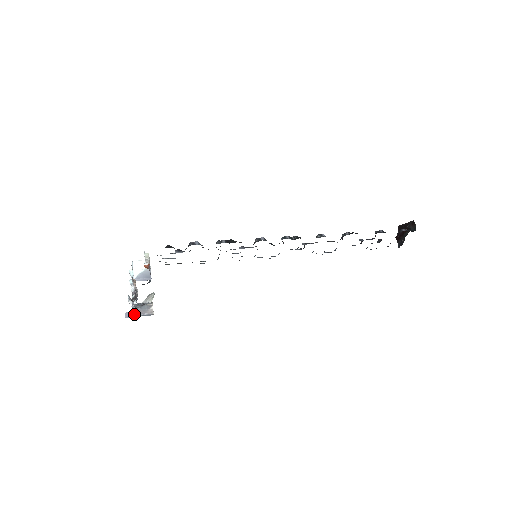
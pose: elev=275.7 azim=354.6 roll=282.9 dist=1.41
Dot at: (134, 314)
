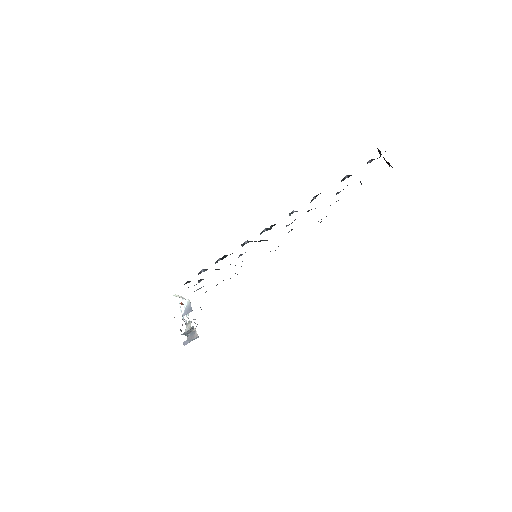
Dot at: (188, 341)
